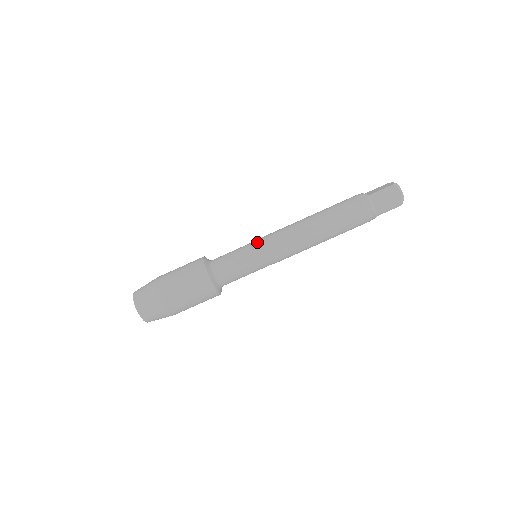
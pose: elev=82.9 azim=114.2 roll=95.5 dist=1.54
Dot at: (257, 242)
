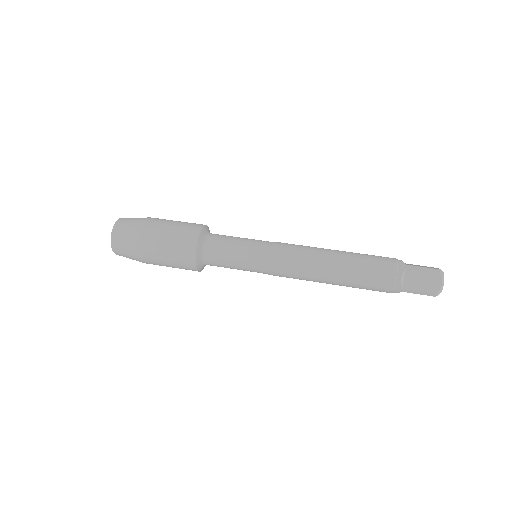
Dot at: (265, 242)
